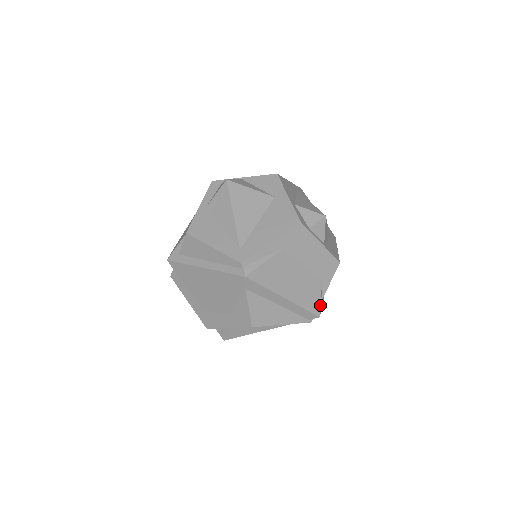
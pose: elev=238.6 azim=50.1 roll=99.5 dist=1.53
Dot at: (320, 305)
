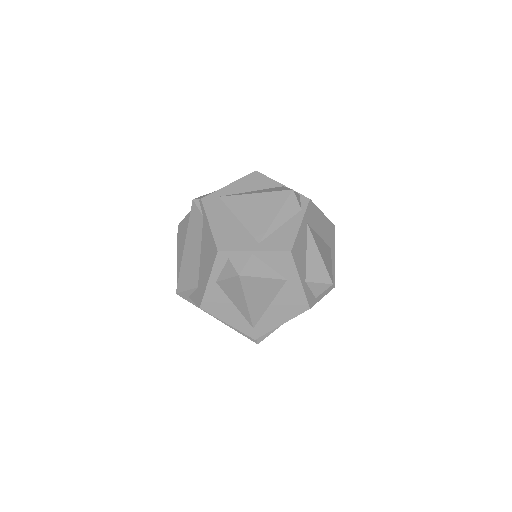
Dot at: occluded
